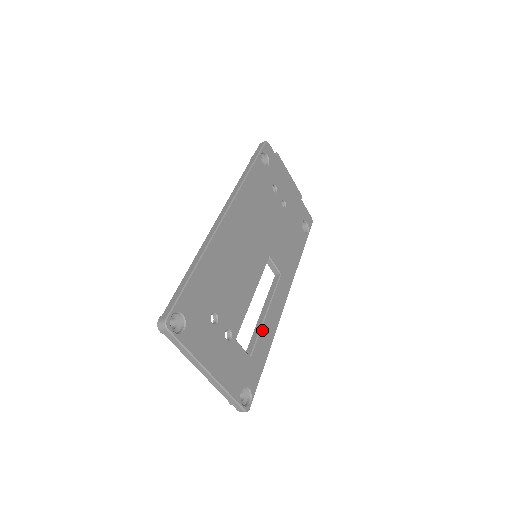
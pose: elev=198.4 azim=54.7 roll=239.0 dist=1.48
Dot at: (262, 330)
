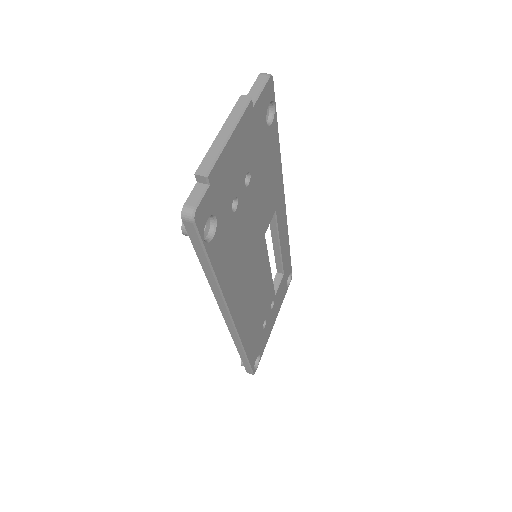
Dot at: (282, 256)
